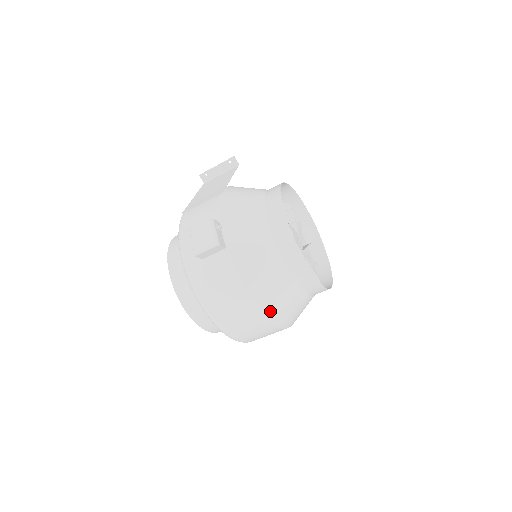
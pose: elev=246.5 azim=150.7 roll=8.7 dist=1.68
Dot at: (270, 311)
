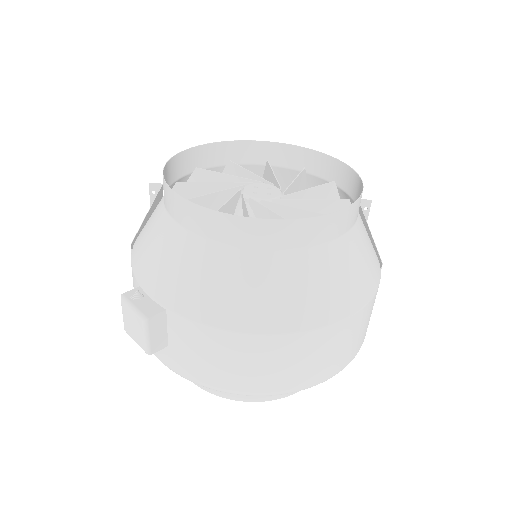
Dot at: (302, 320)
